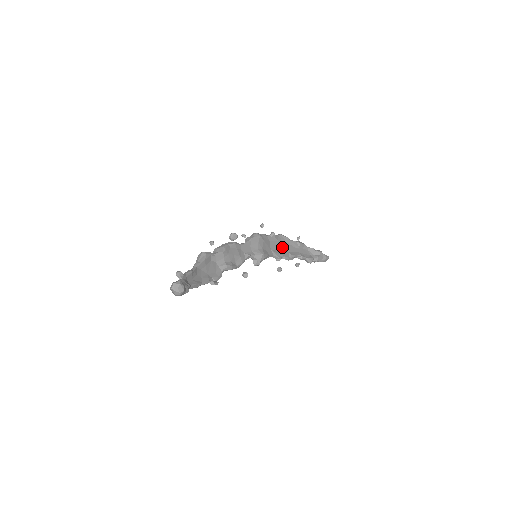
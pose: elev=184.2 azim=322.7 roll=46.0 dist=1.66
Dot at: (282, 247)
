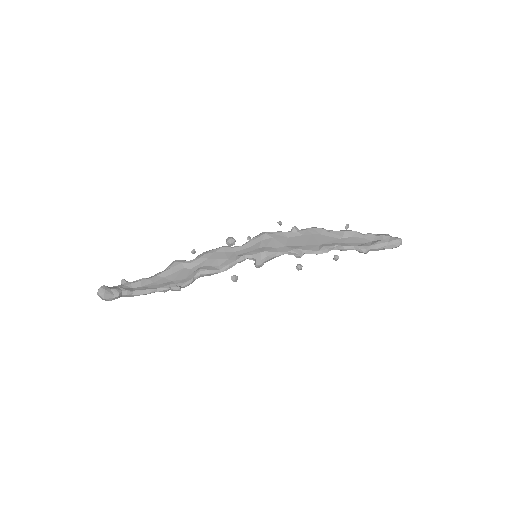
Dot at: (309, 241)
